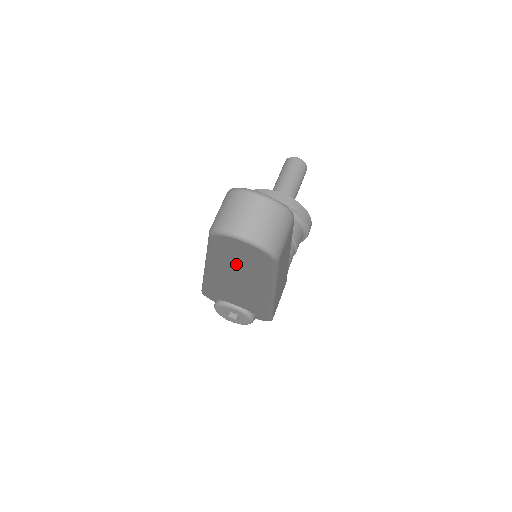
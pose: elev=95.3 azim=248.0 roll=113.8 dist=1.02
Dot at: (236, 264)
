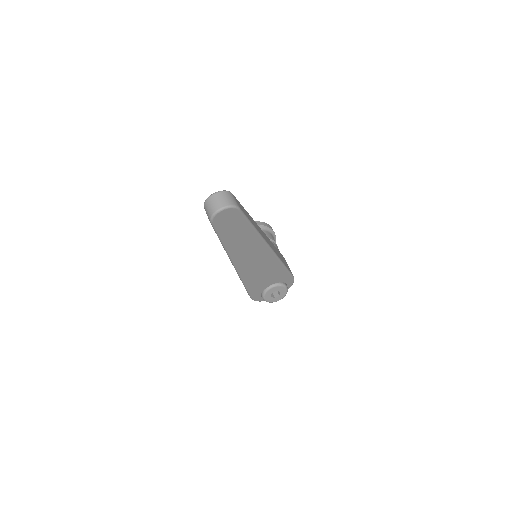
Dot at: (234, 234)
